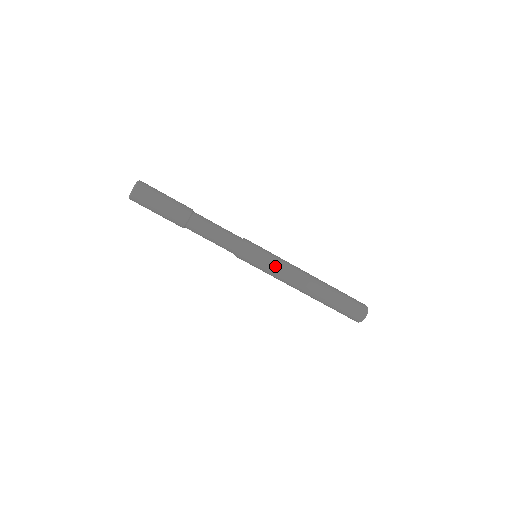
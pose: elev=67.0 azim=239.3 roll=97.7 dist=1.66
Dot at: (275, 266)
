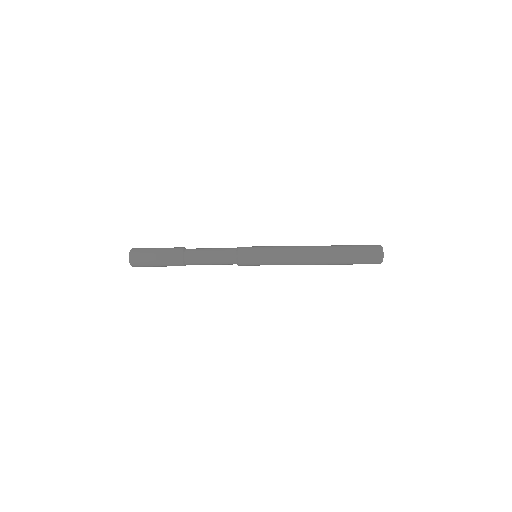
Dot at: (275, 264)
